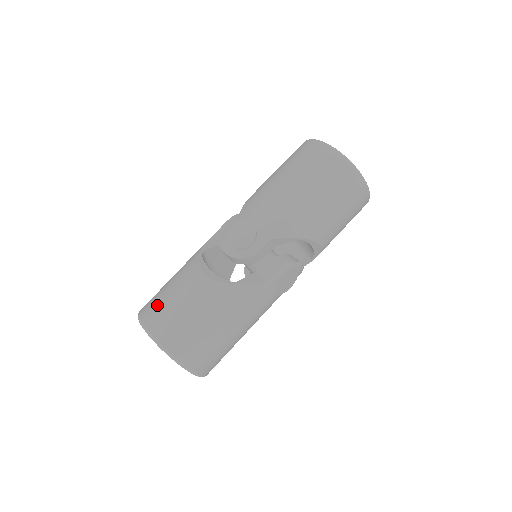
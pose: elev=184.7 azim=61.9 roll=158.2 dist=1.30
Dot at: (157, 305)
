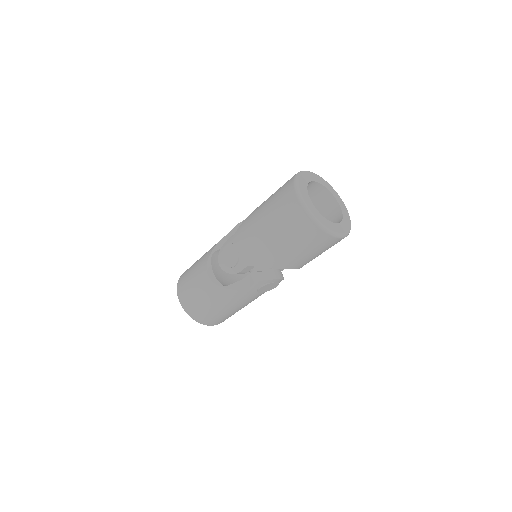
Dot at: (184, 282)
